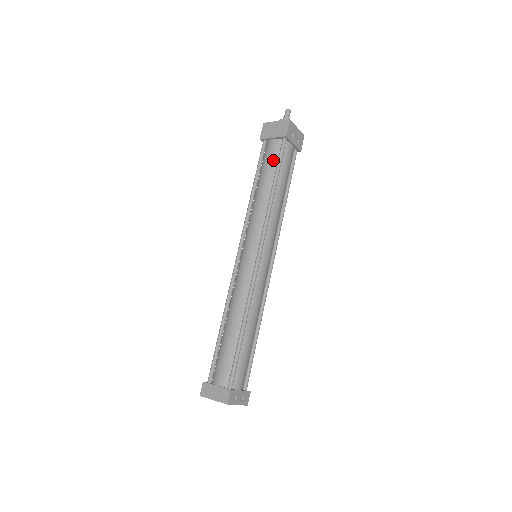
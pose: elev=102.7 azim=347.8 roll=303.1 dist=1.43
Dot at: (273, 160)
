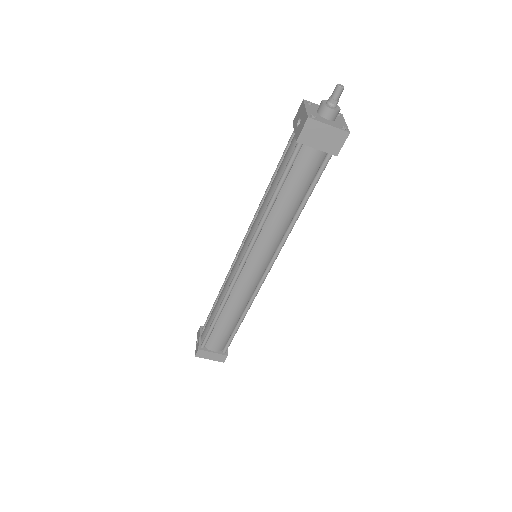
Dot at: (308, 178)
